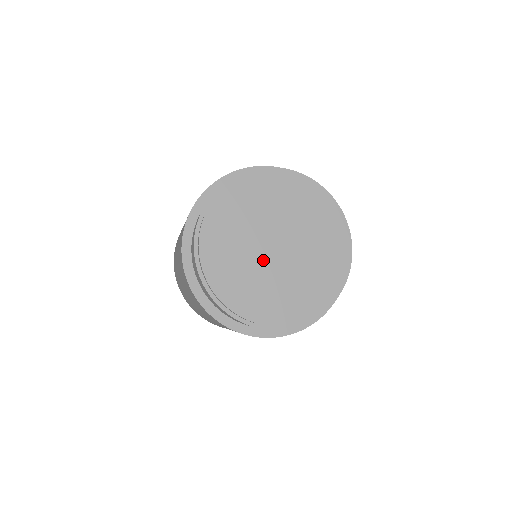
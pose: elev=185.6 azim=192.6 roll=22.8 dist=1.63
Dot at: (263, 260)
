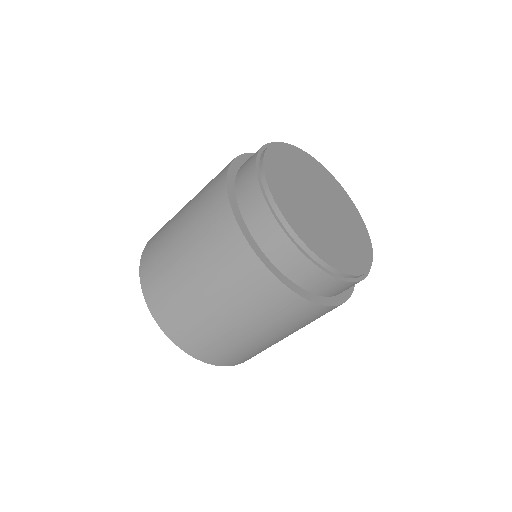
Dot at: (320, 217)
